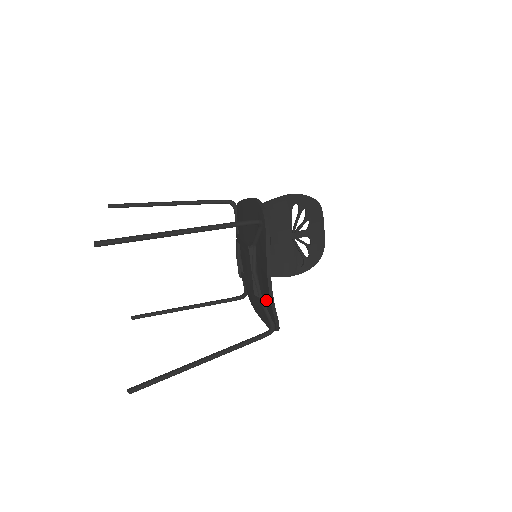
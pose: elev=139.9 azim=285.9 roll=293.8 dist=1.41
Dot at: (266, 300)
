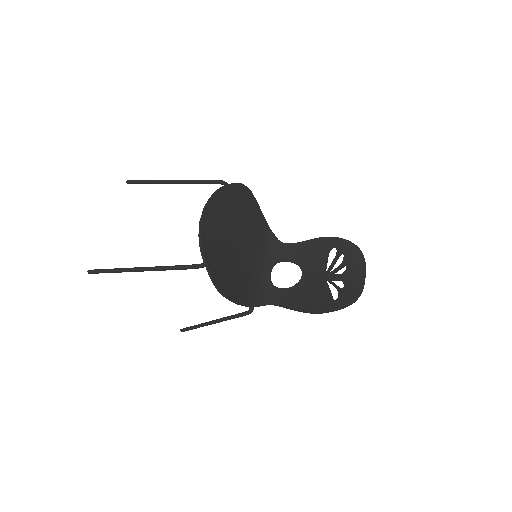
Dot at: (210, 244)
